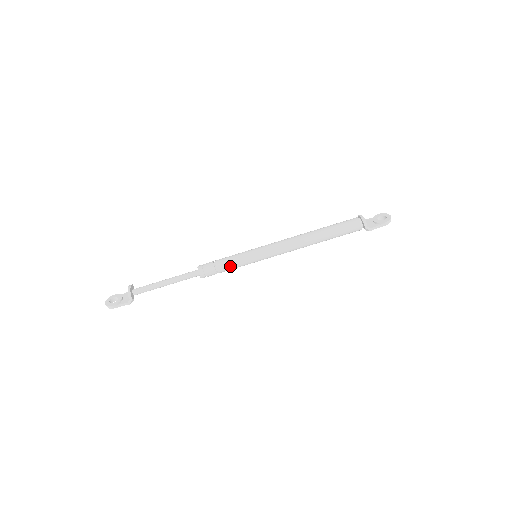
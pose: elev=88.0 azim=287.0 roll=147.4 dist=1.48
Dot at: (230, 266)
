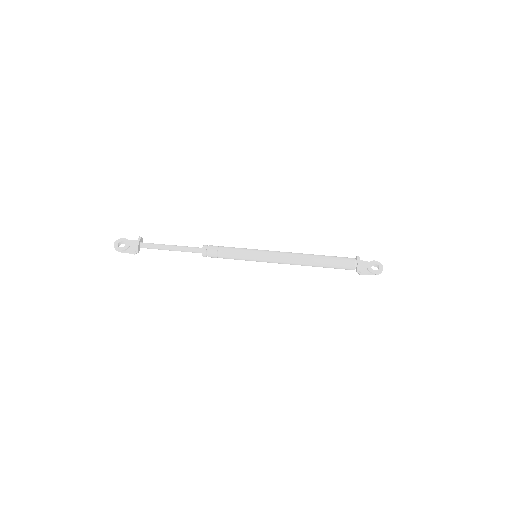
Dot at: (231, 257)
